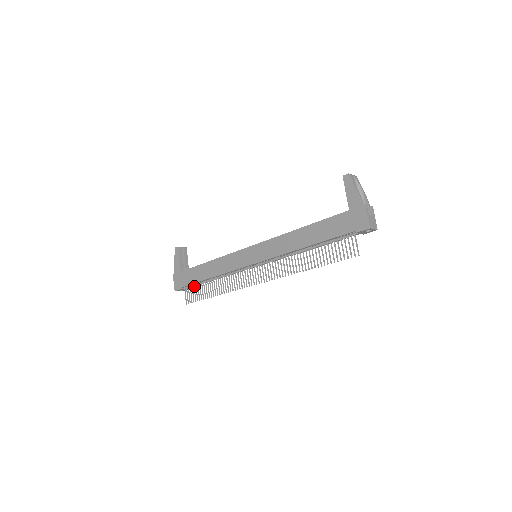
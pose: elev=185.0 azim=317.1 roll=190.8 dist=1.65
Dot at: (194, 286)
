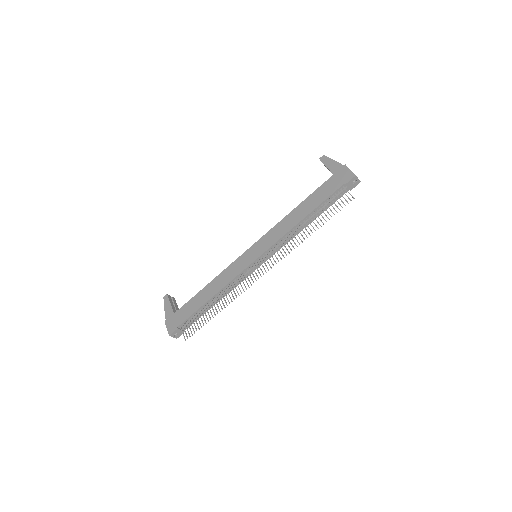
Dot at: (192, 318)
